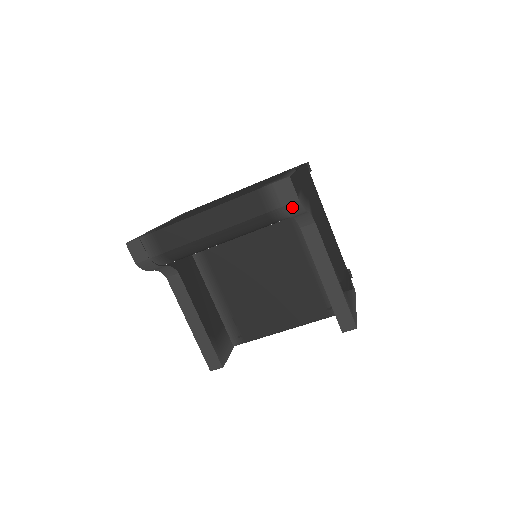
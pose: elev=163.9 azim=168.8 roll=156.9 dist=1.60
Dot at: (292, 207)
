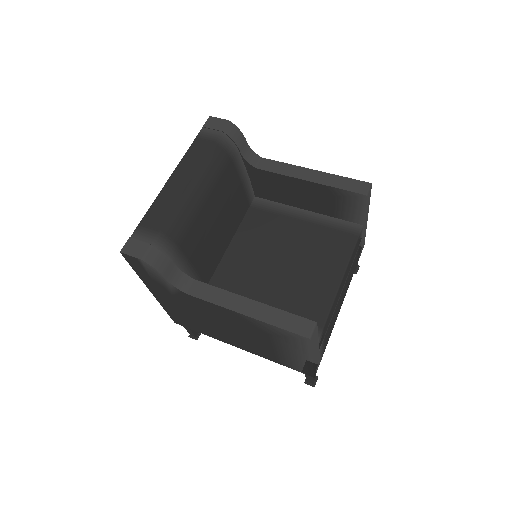
Dot at: (229, 129)
